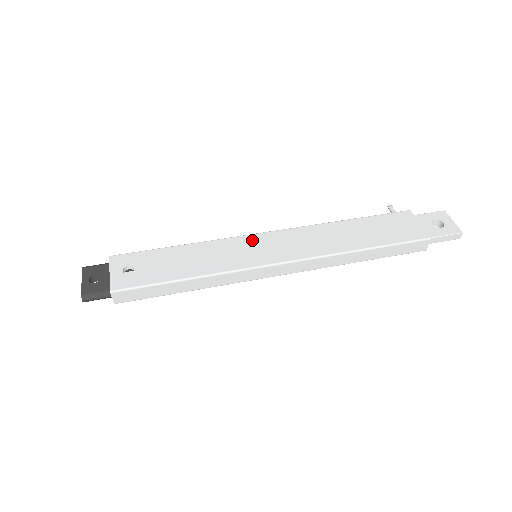
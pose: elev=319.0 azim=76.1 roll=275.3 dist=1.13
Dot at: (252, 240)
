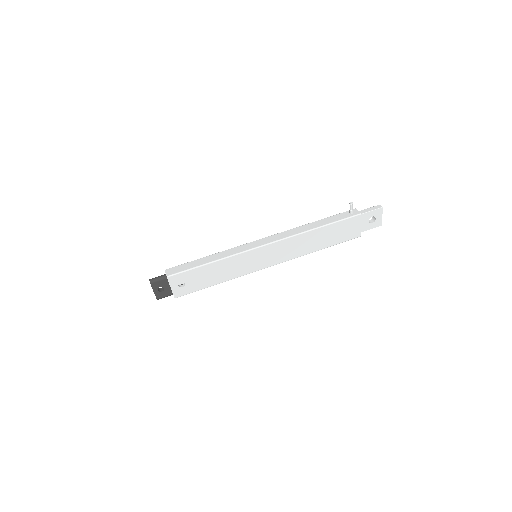
Dot at: (256, 253)
